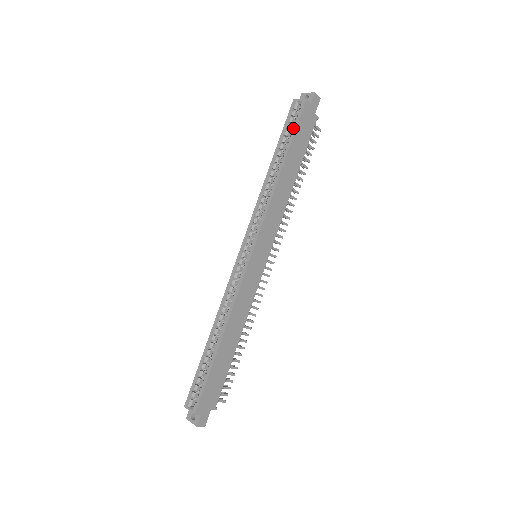
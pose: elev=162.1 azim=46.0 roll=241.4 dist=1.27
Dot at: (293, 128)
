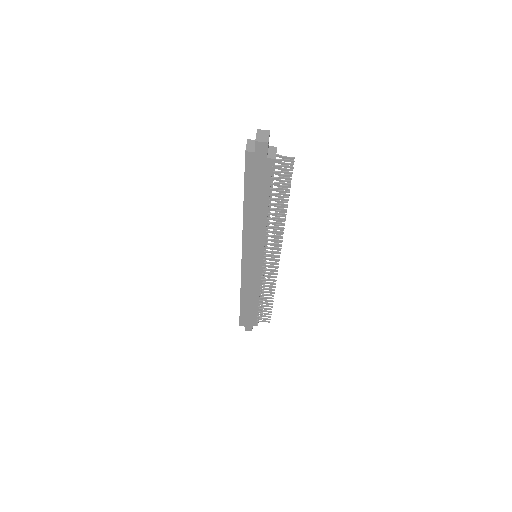
Dot at: (244, 175)
